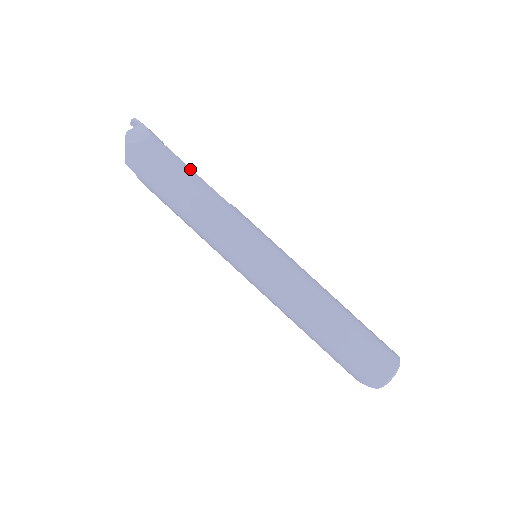
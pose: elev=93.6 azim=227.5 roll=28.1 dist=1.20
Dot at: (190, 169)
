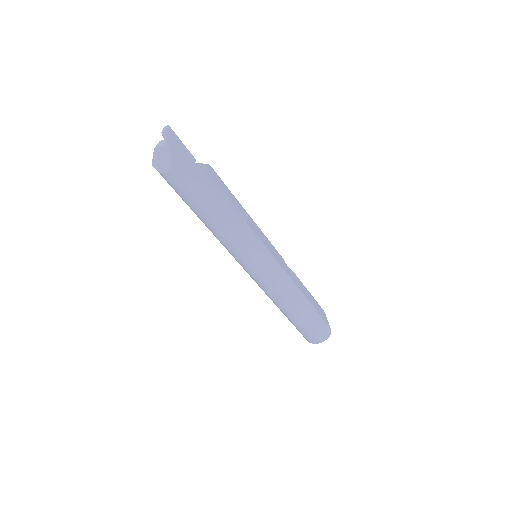
Dot at: (205, 205)
